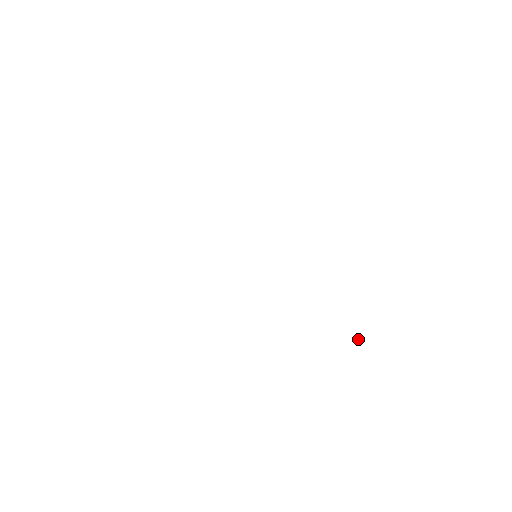
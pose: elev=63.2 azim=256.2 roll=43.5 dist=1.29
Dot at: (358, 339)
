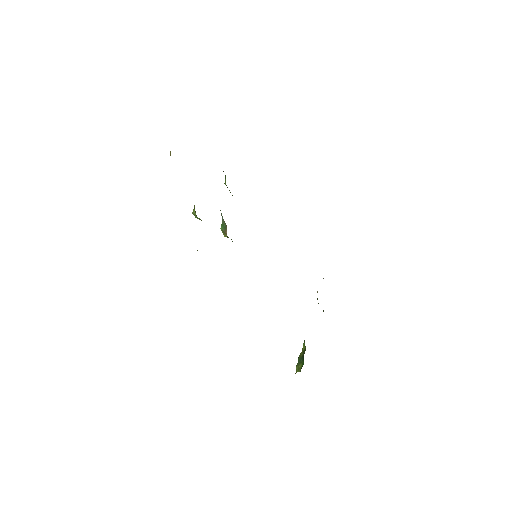
Dot at: occluded
